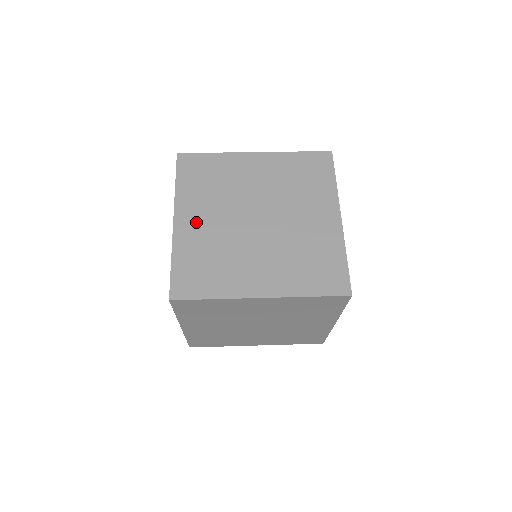
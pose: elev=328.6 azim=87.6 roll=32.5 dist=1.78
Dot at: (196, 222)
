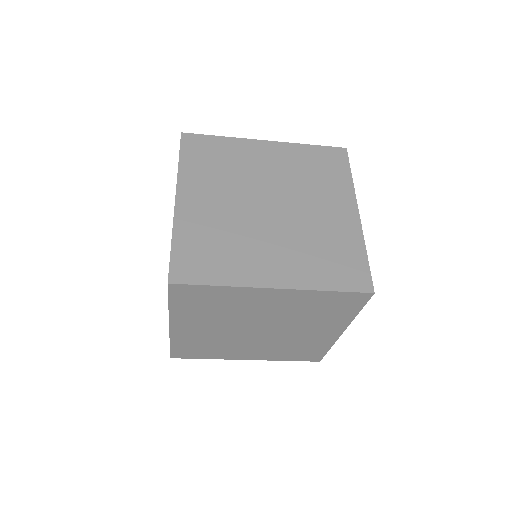
Dot at: occluded
